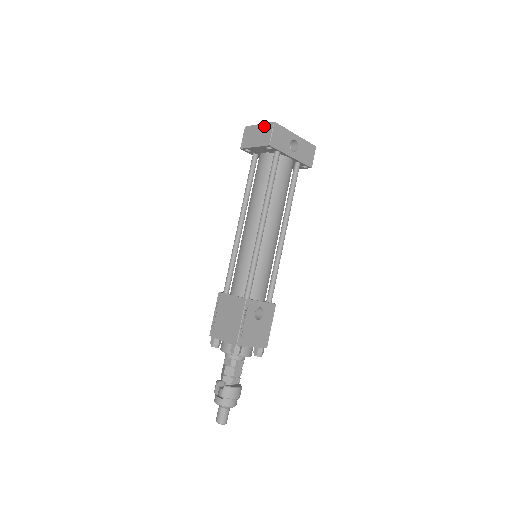
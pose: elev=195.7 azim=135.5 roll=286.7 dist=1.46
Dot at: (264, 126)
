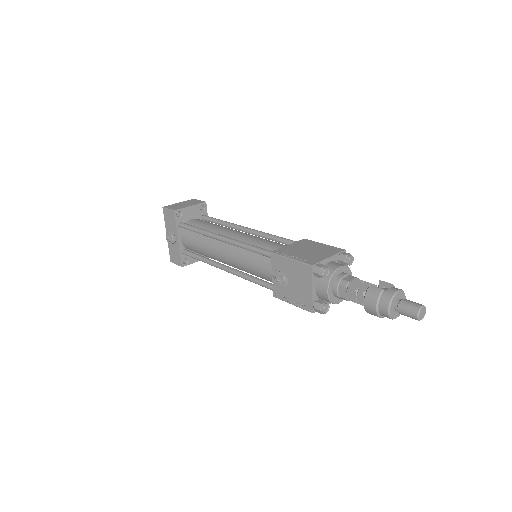
Dot at: (186, 201)
